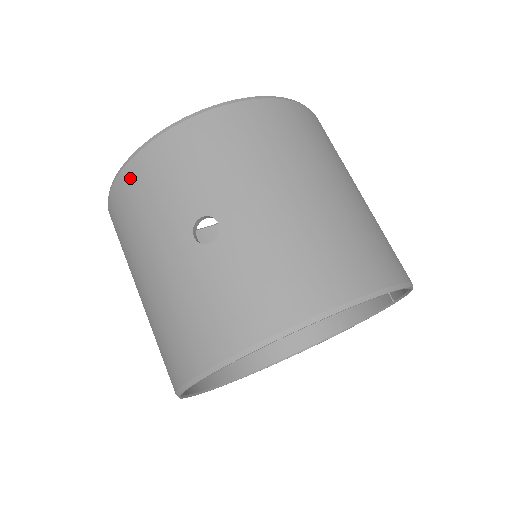
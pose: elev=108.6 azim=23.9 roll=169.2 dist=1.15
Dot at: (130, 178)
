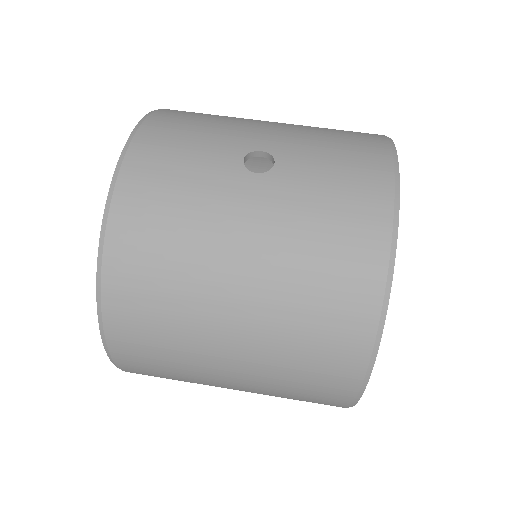
Dot at: (130, 204)
